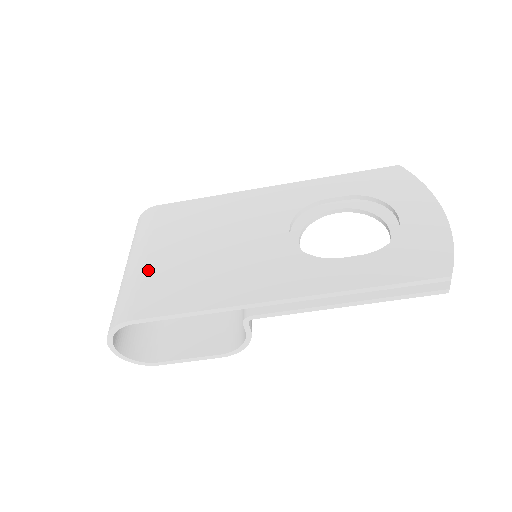
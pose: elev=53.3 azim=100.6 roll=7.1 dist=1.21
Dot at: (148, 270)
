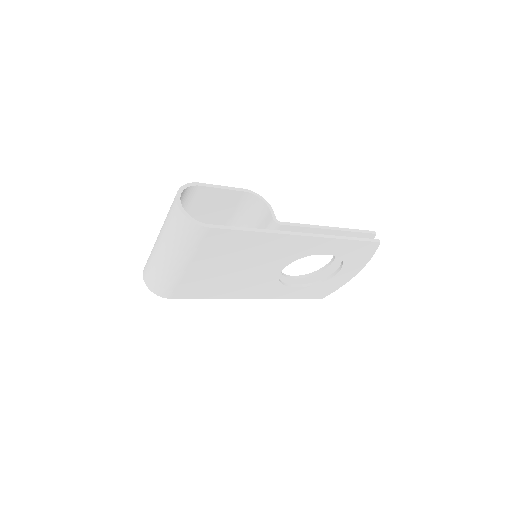
Dot at: (187, 277)
